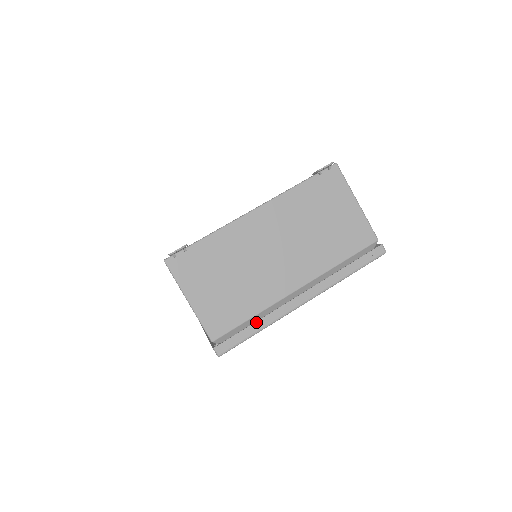
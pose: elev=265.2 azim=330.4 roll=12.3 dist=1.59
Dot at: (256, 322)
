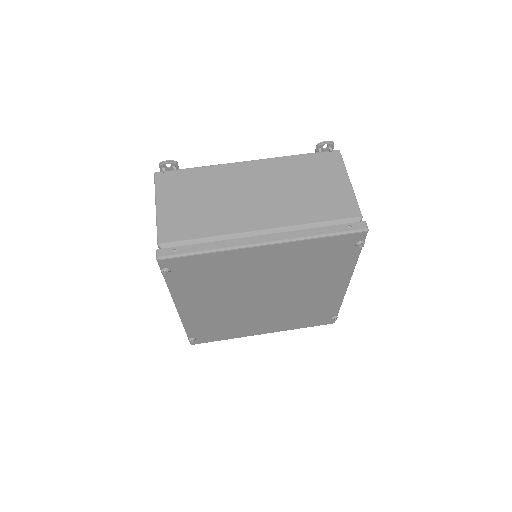
Dot at: (207, 243)
